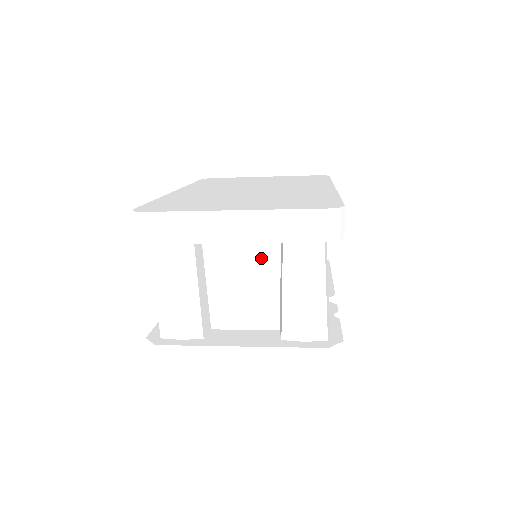
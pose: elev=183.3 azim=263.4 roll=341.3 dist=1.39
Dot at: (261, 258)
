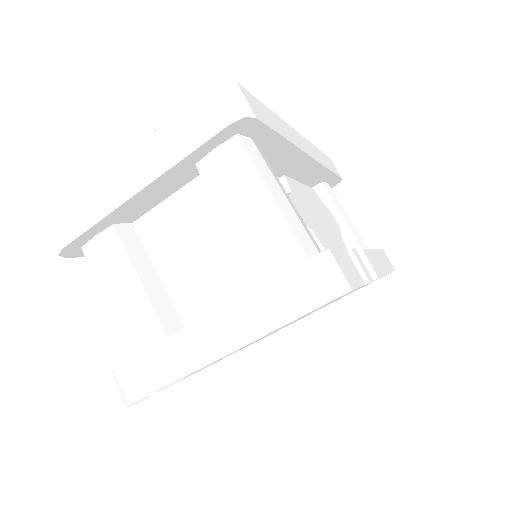
Dot at: (199, 211)
